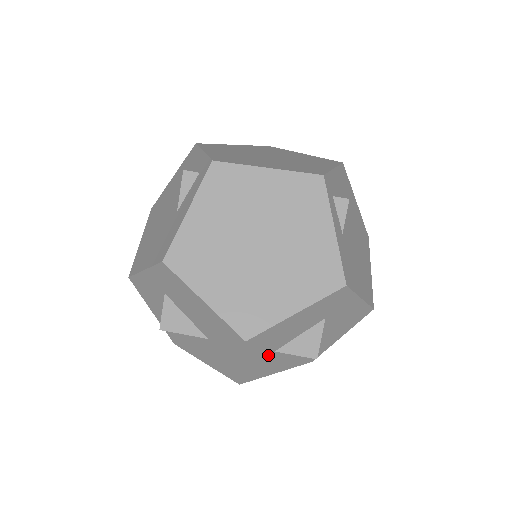
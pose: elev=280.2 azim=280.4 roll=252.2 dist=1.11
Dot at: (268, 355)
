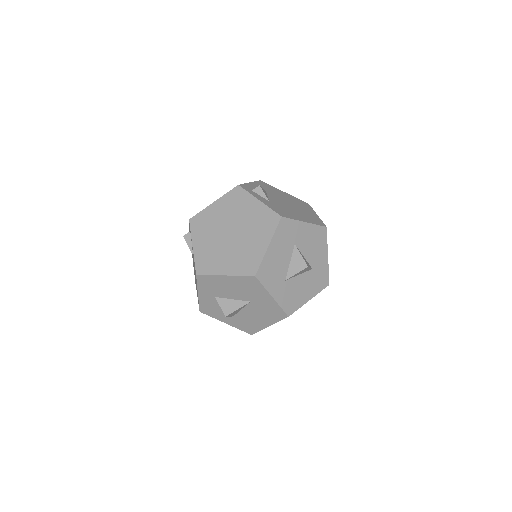
Dot at: (284, 285)
